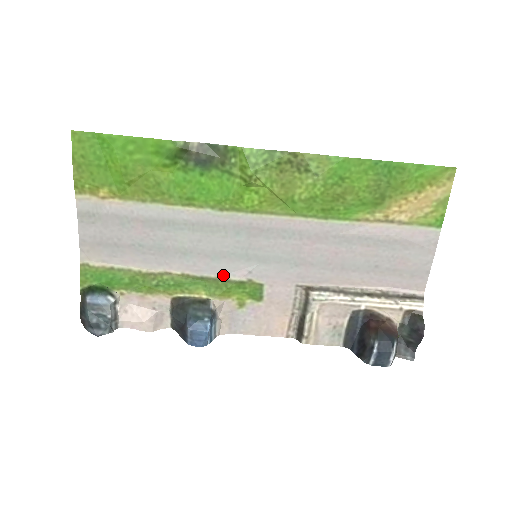
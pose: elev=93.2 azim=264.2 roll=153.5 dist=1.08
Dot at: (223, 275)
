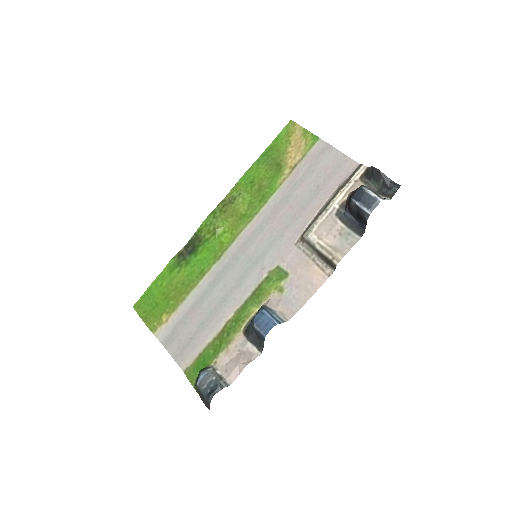
Dot at: (254, 287)
